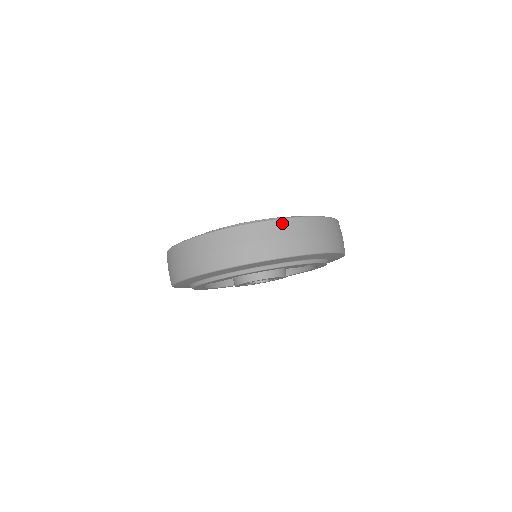
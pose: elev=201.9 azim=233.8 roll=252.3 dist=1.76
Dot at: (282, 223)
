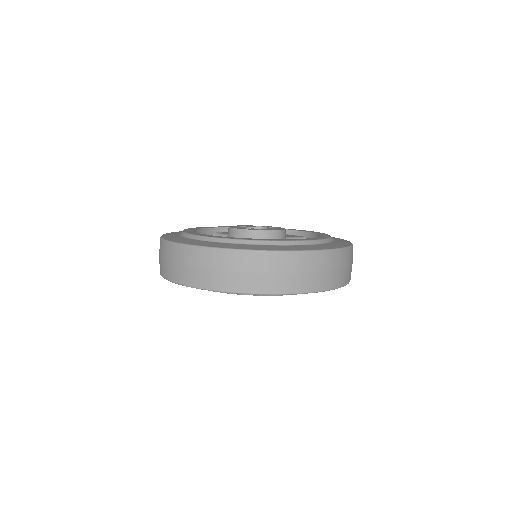
Dot at: (277, 256)
